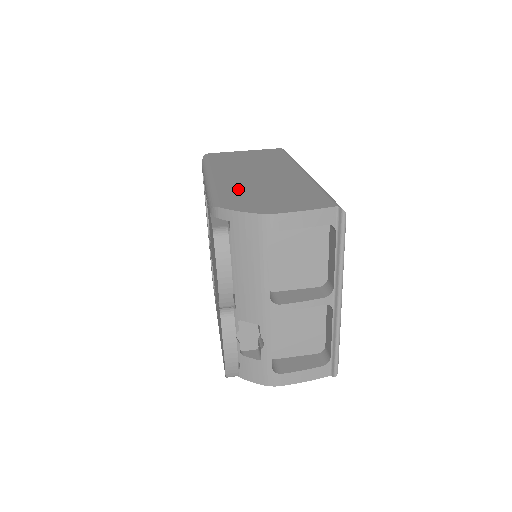
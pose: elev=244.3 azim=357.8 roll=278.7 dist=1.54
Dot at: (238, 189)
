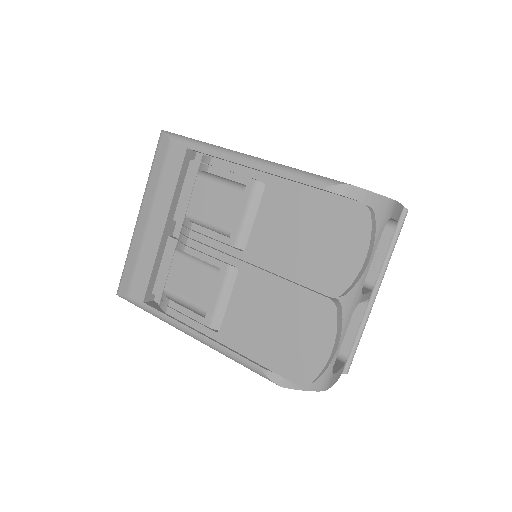
Dot at: occluded
